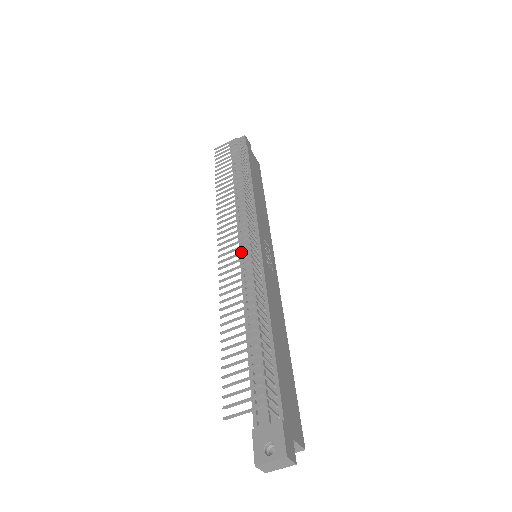
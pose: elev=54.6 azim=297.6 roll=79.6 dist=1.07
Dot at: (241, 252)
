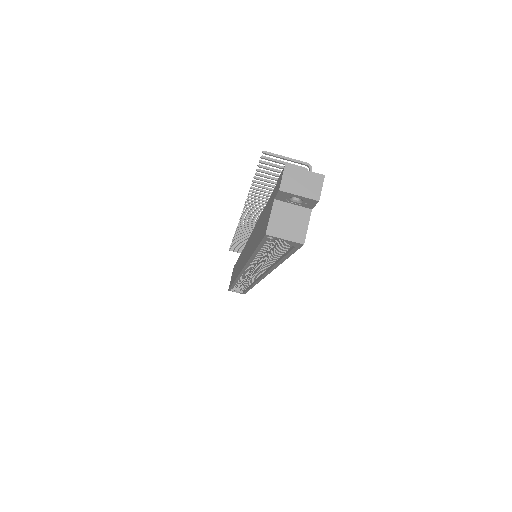
Dot at: occluded
